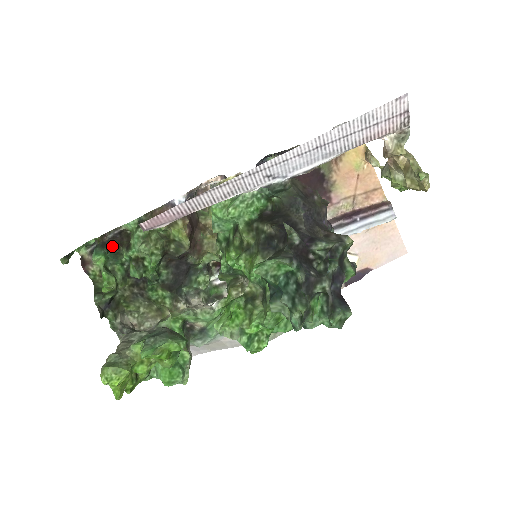
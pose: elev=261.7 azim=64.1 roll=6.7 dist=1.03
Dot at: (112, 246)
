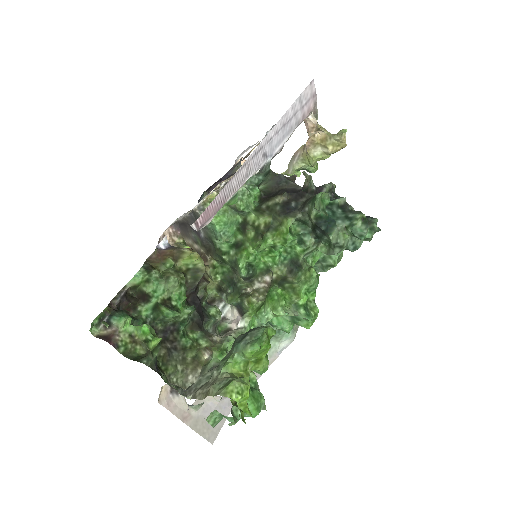
Dot at: occluded
